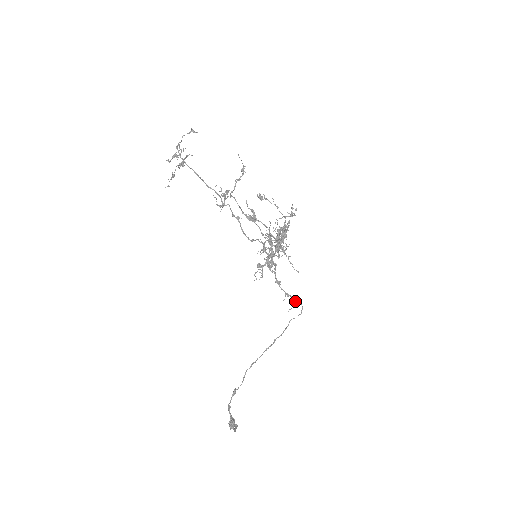
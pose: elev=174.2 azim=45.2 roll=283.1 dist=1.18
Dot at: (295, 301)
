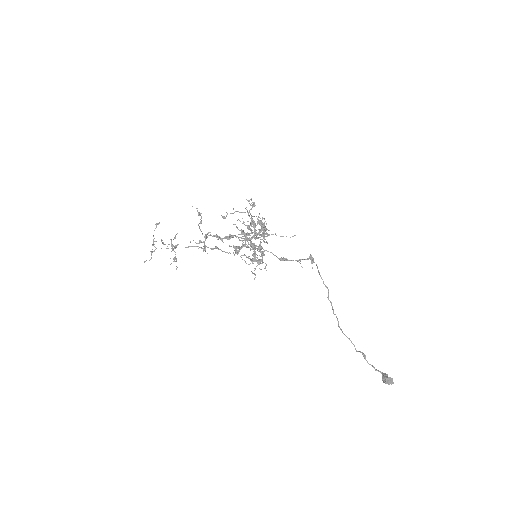
Dot at: occluded
